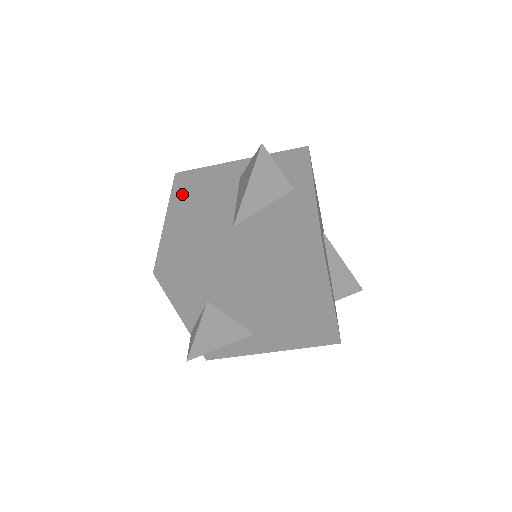
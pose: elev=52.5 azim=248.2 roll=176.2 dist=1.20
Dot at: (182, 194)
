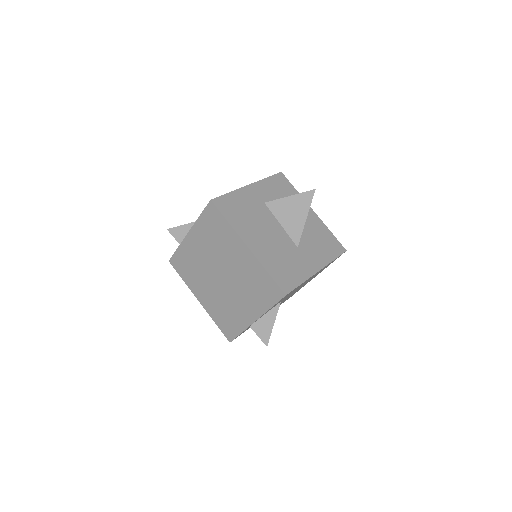
Dot at: (239, 222)
